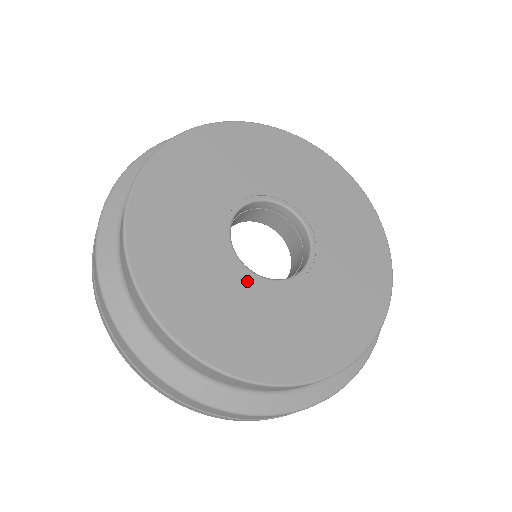
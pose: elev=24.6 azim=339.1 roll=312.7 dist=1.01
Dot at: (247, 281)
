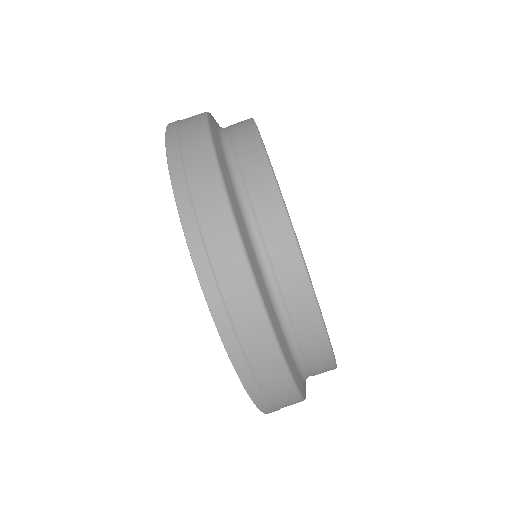
Dot at: occluded
